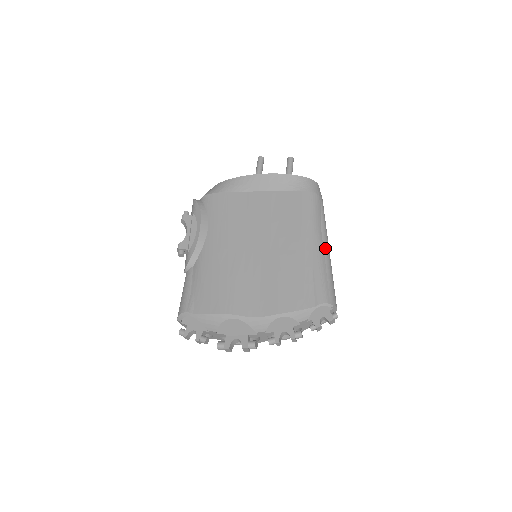
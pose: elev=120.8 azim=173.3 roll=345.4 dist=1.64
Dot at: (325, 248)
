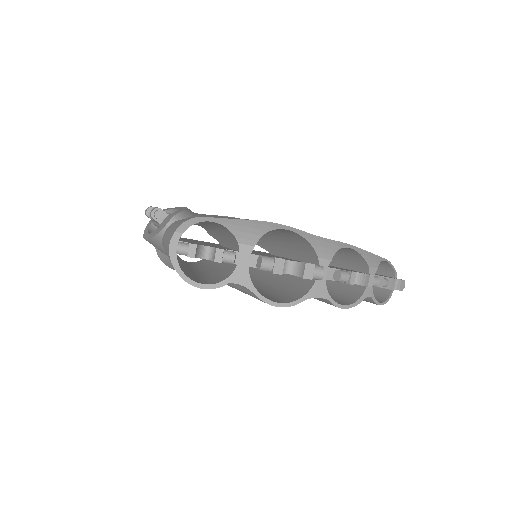
Dot at: occluded
